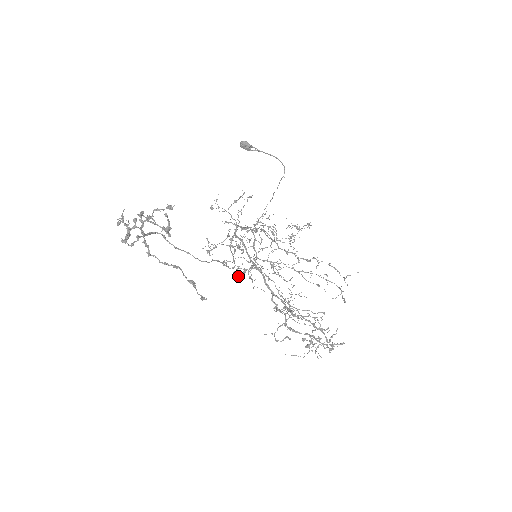
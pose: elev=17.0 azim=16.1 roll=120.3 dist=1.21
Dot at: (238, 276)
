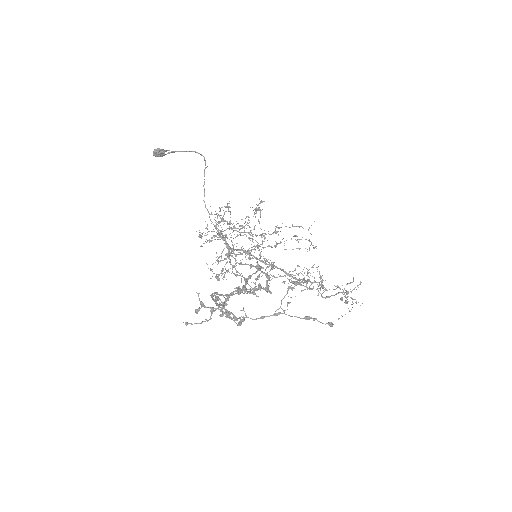
Dot at: (255, 283)
